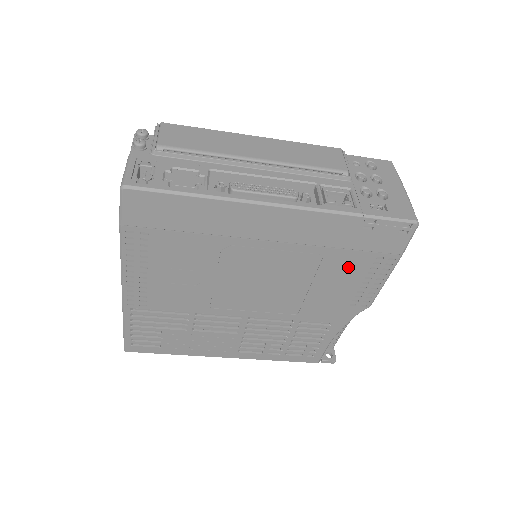
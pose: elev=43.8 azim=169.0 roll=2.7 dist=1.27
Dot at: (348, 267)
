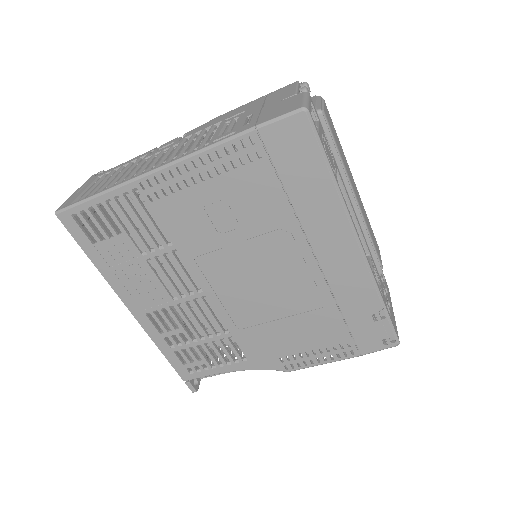
Dot at: (324, 330)
